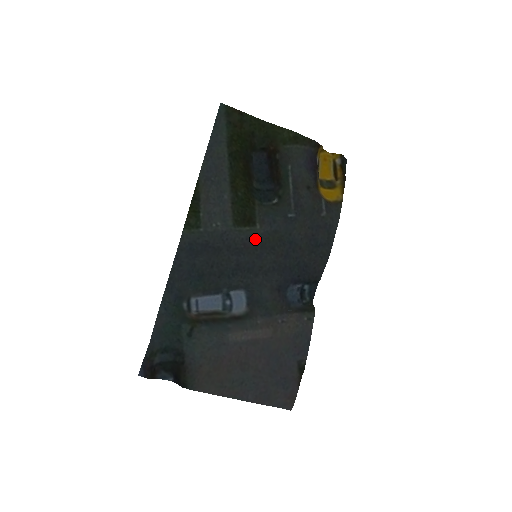
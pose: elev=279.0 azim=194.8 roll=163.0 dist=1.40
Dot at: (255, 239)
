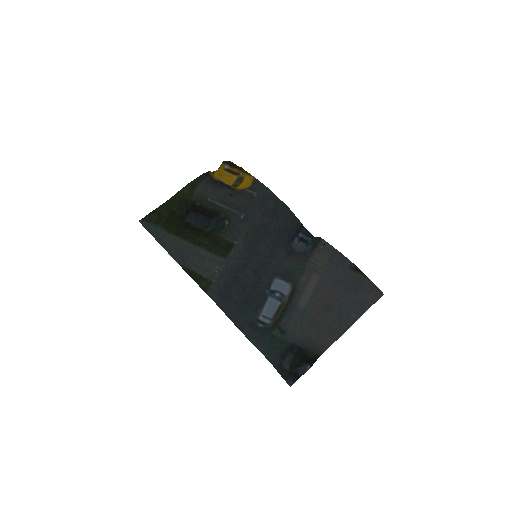
Dot at: (243, 250)
